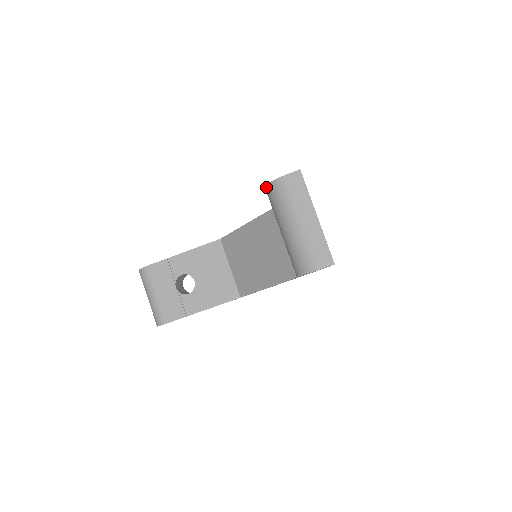
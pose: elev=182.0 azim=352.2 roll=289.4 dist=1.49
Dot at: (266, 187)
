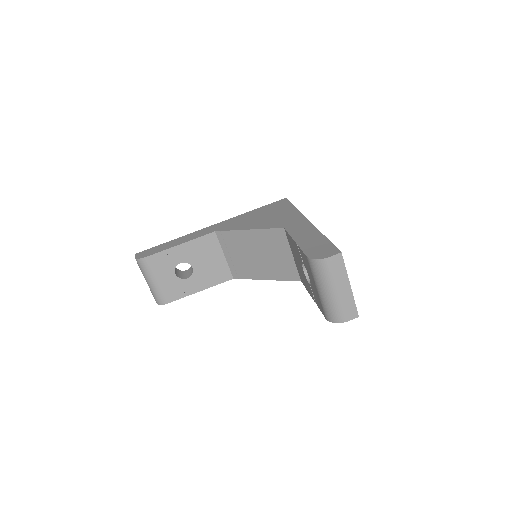
Dot at: (310, 259)
